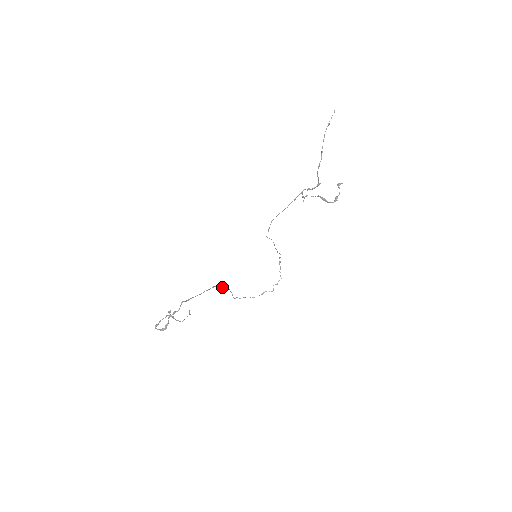
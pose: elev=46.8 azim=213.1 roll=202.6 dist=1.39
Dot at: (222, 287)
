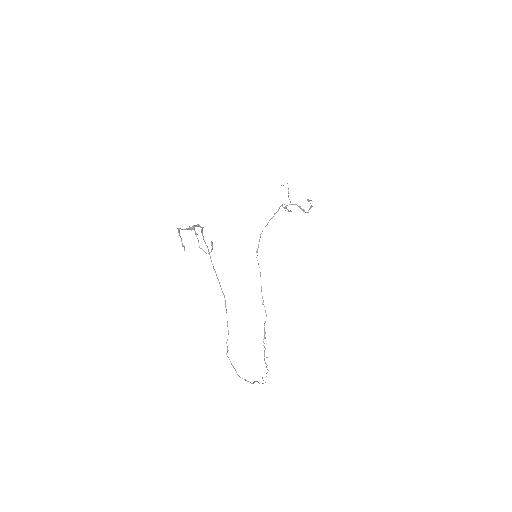
Dot at: (223, 294)
